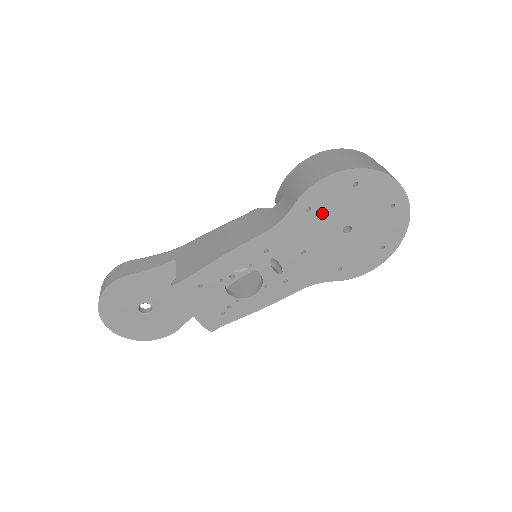
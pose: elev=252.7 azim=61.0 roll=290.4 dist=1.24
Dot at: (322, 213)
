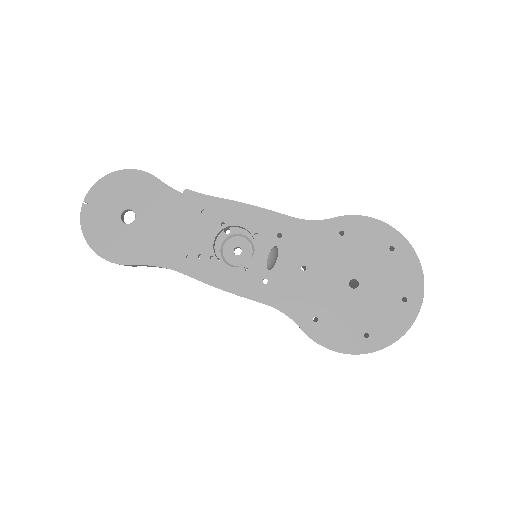
Dot at: (348, 247)
